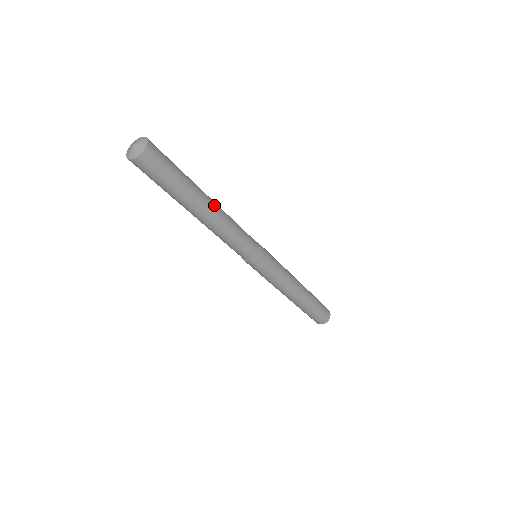
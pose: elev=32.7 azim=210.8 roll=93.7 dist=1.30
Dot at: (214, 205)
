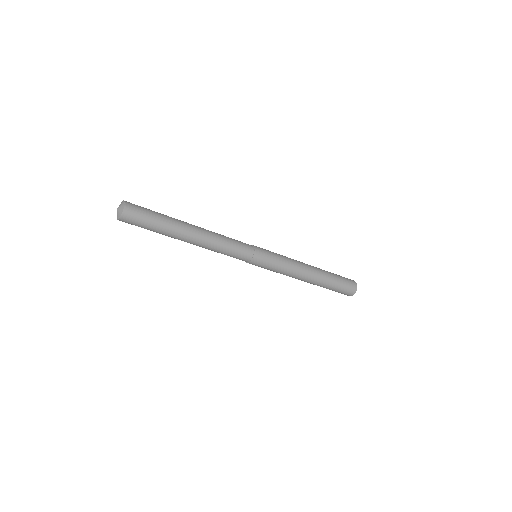
Dot at: (195, 226)
